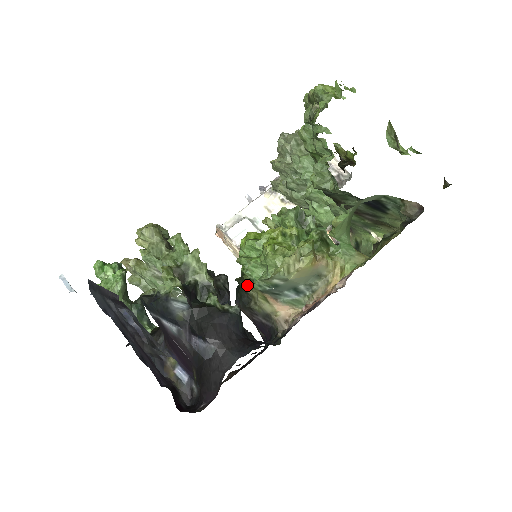
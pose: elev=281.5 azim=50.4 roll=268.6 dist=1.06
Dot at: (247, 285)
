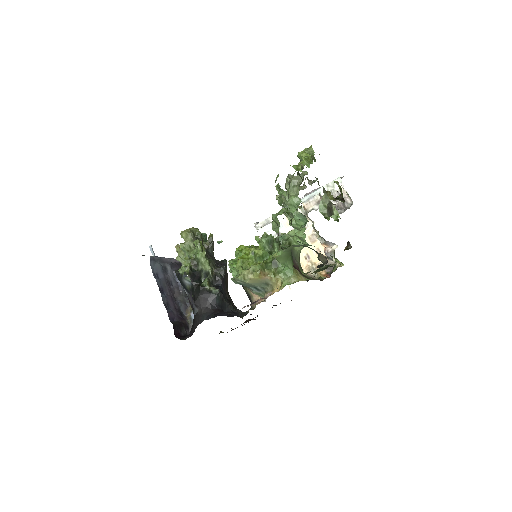
Dot at: occluded
